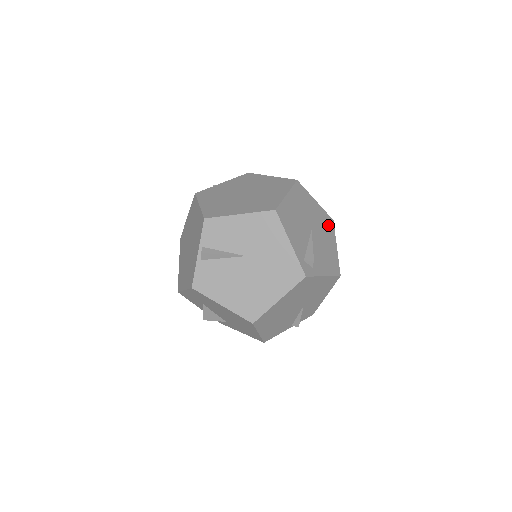
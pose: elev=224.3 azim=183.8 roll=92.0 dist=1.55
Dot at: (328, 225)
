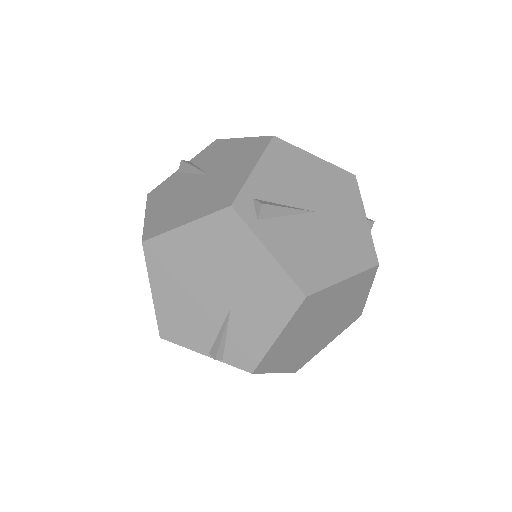
Dot at: (359, 252)
